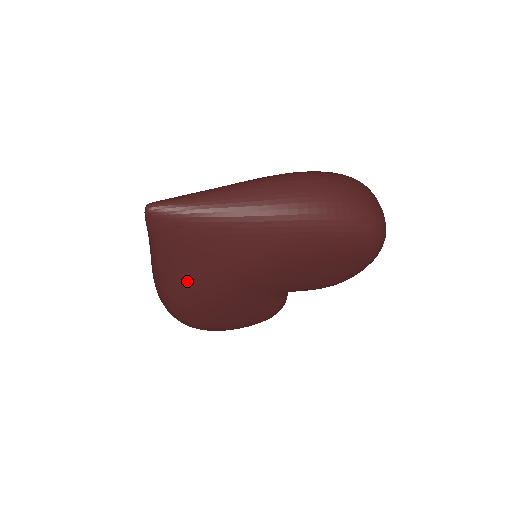
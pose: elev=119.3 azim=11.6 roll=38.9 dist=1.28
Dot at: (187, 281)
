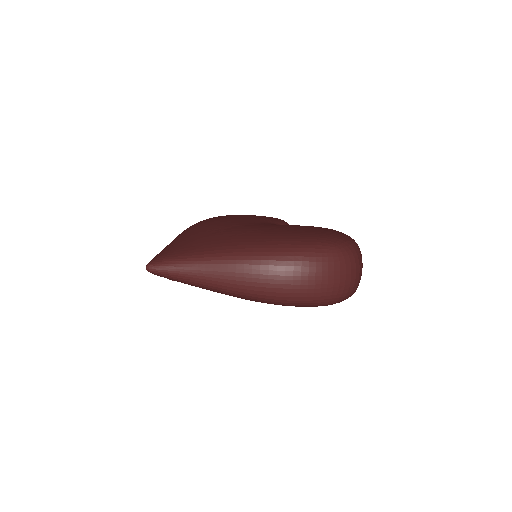
Dot at: occluded
